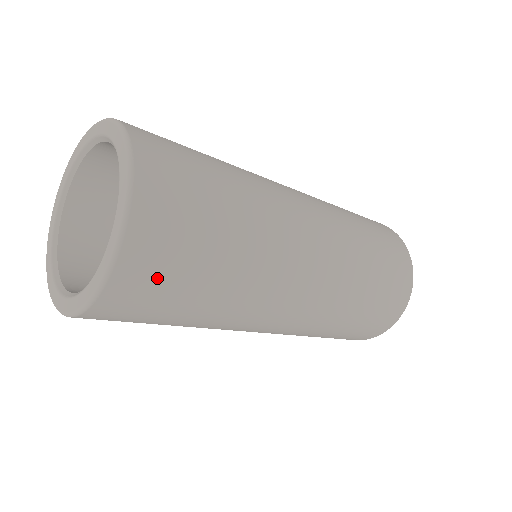
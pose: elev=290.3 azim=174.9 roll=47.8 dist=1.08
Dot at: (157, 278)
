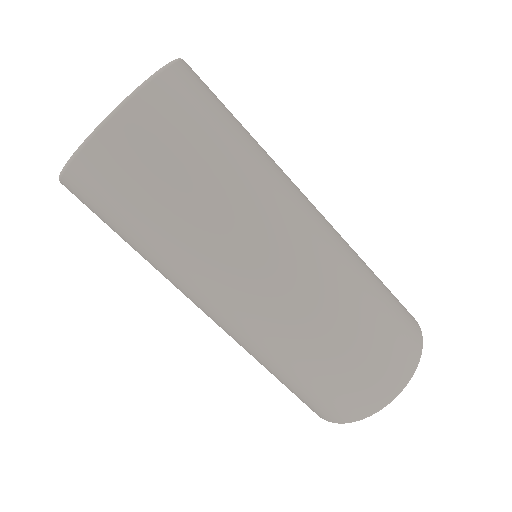
Dot at: (110, 186)
